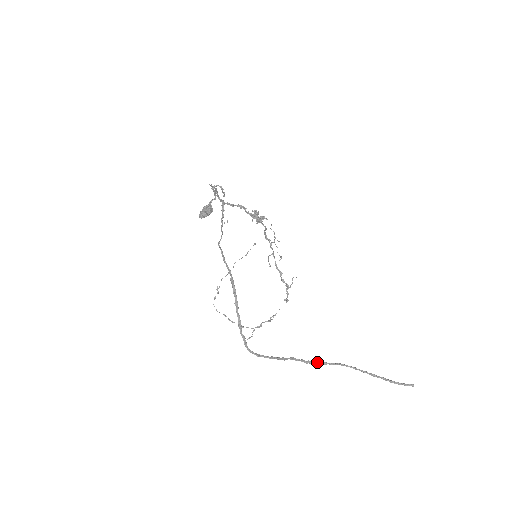
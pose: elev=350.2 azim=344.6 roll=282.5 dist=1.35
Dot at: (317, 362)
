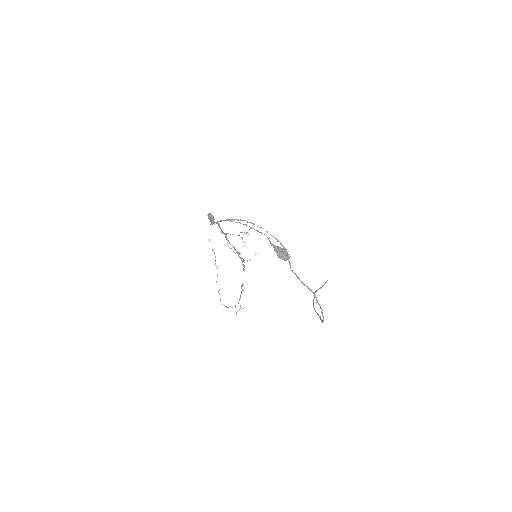
Dot at: (313, 301)
